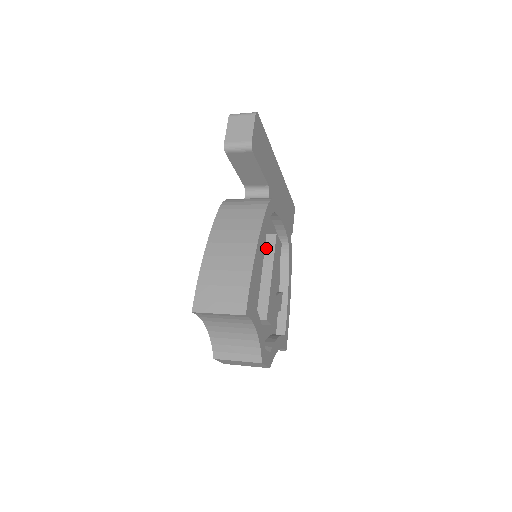
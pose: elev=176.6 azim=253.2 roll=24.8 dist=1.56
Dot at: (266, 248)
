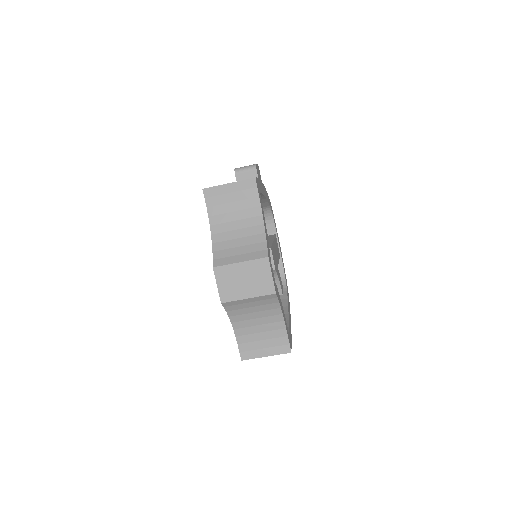
Dot at: occluded
